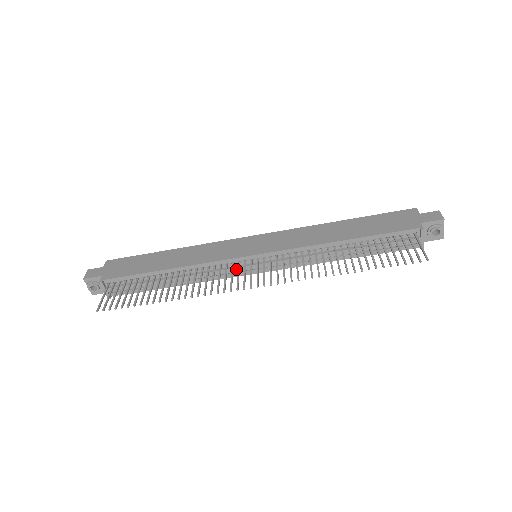
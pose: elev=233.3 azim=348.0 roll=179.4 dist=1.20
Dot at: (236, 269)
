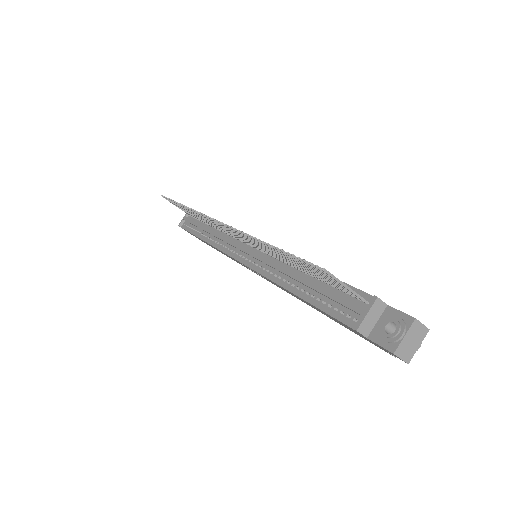
Dot at: (234, 243)
